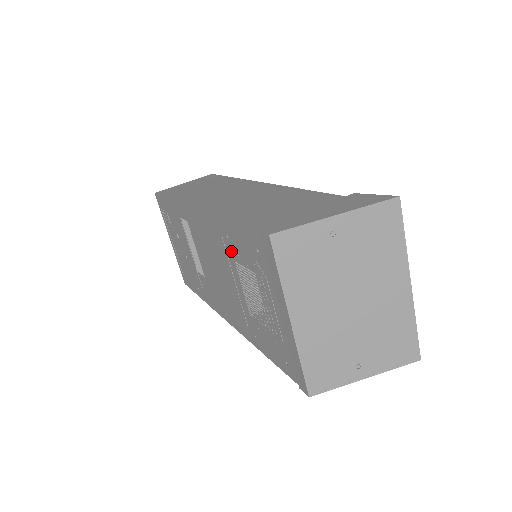
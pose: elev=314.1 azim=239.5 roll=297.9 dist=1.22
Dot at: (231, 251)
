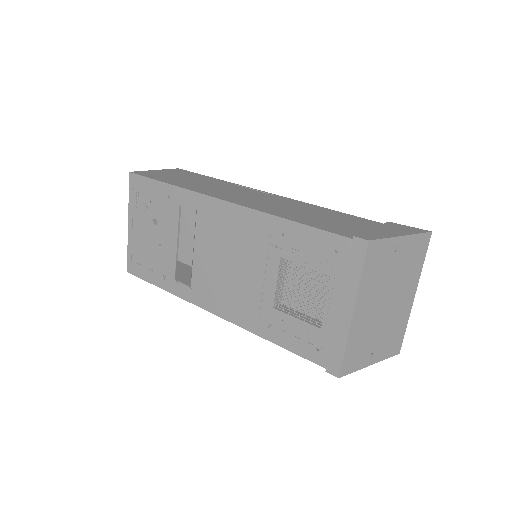
Dot at: (280, 247)
